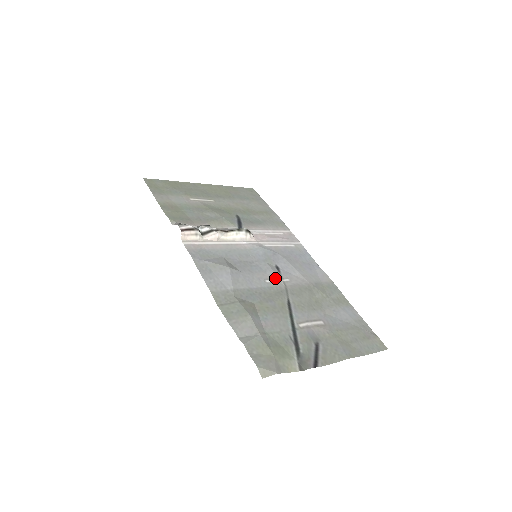
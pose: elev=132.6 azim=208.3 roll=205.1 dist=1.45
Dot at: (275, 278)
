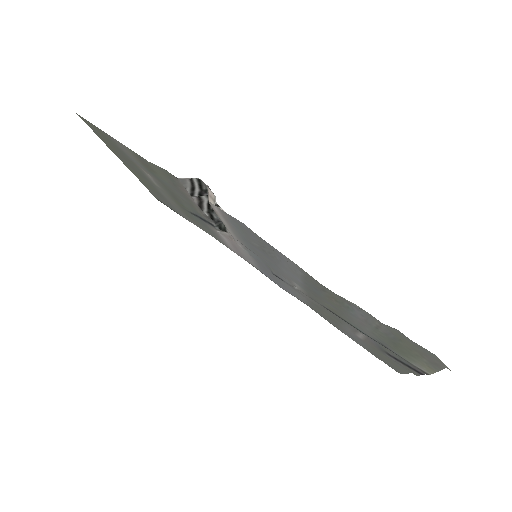
Dot at: (292, 283)
